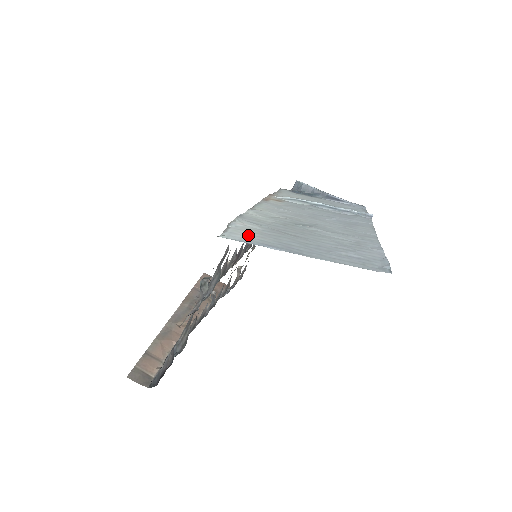
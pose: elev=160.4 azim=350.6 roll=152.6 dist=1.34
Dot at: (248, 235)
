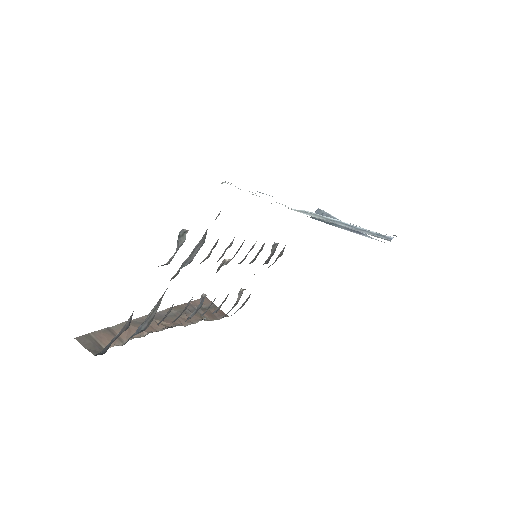
Dot at: occluded
